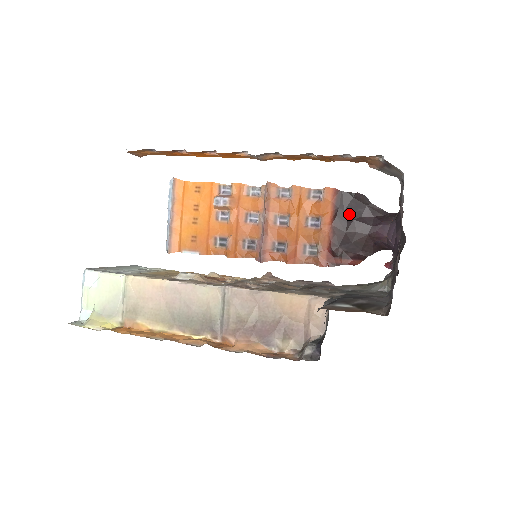
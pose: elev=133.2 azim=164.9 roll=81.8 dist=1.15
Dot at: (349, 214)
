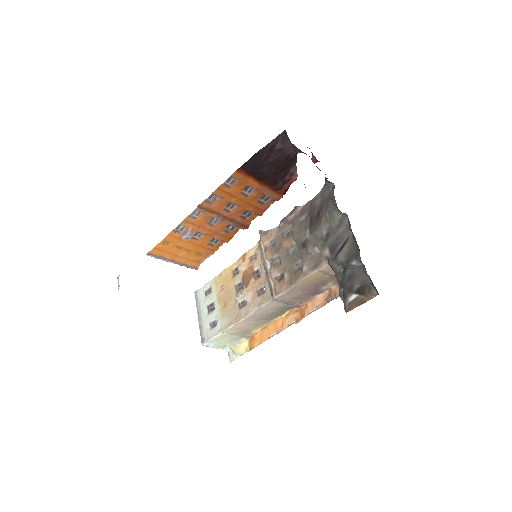
Dot at: (261, 167)
